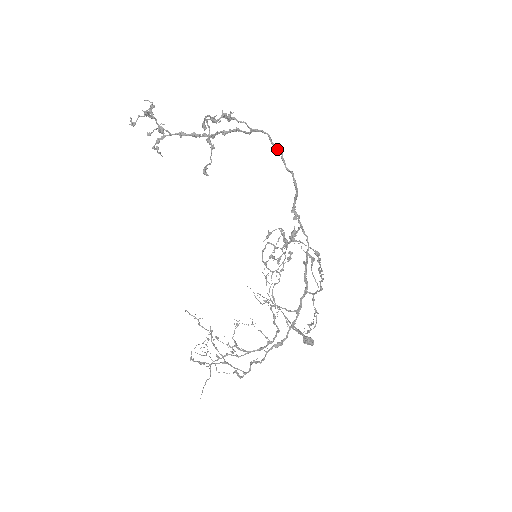
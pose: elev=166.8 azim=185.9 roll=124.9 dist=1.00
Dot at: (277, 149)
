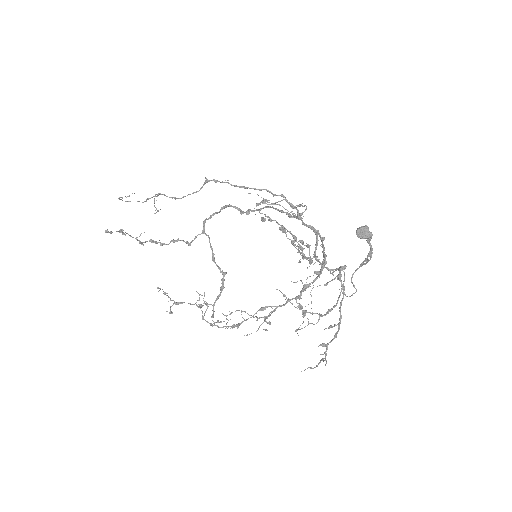
Dot at: occluded
